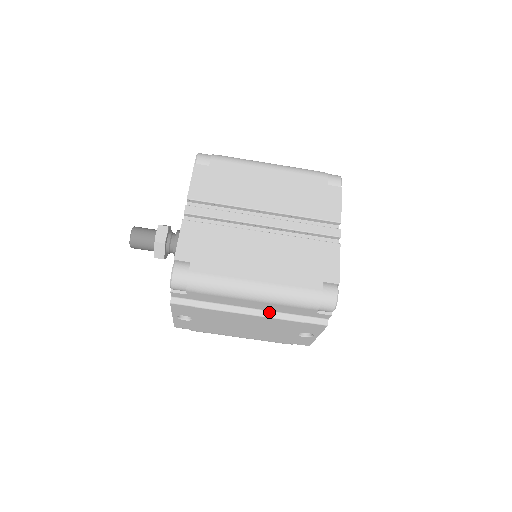
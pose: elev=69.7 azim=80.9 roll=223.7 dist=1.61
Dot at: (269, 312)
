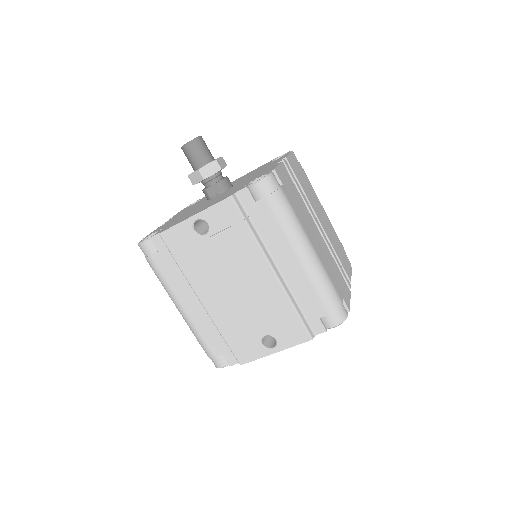
Dot at: (286, 285)
